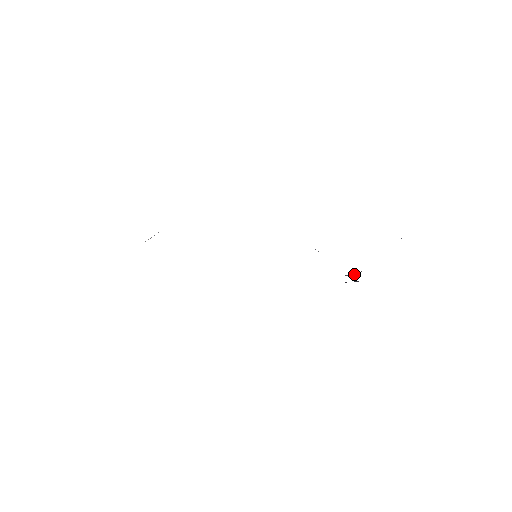
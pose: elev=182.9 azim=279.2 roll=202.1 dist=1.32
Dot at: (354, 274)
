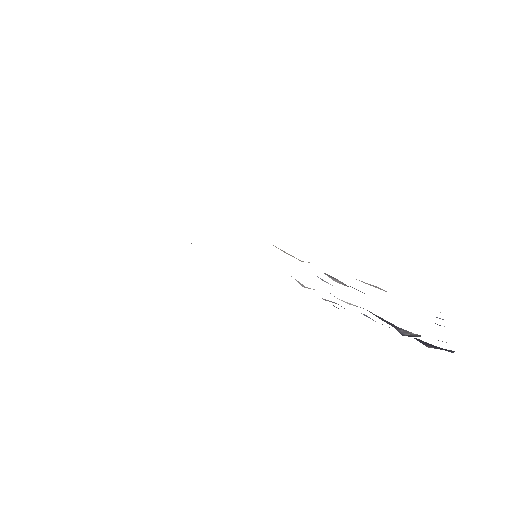
Dot at: (410, 334)
